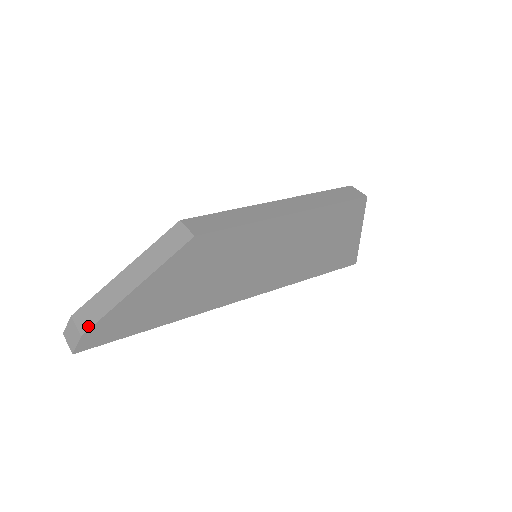
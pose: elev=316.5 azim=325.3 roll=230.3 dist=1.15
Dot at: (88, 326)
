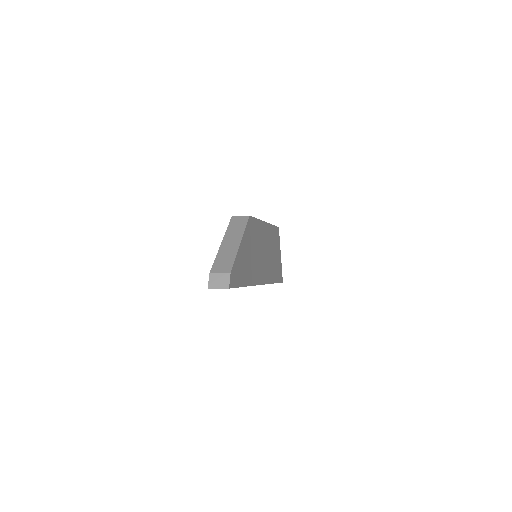
Dot at: (230, 268)
